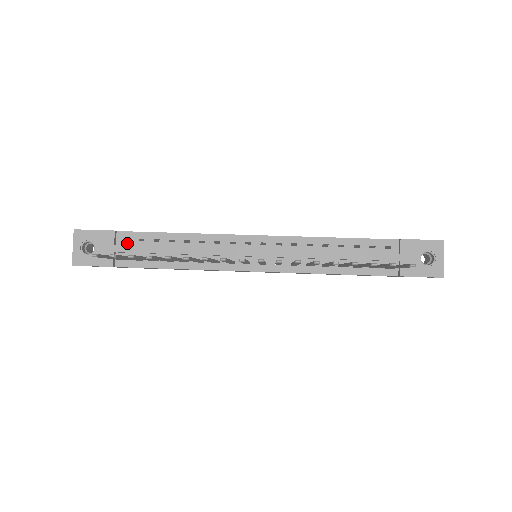
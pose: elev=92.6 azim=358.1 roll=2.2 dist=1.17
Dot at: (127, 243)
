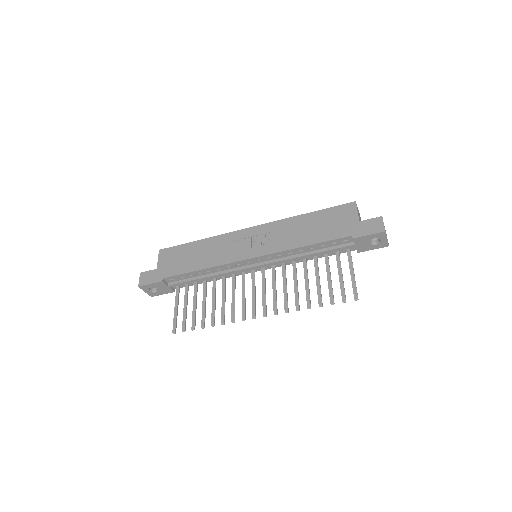
Dot at: (173, 281)
